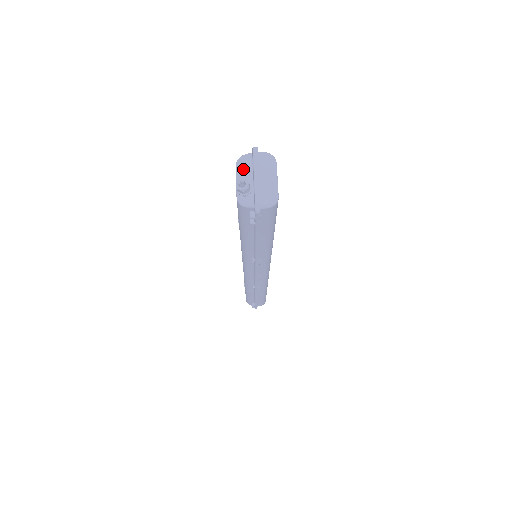
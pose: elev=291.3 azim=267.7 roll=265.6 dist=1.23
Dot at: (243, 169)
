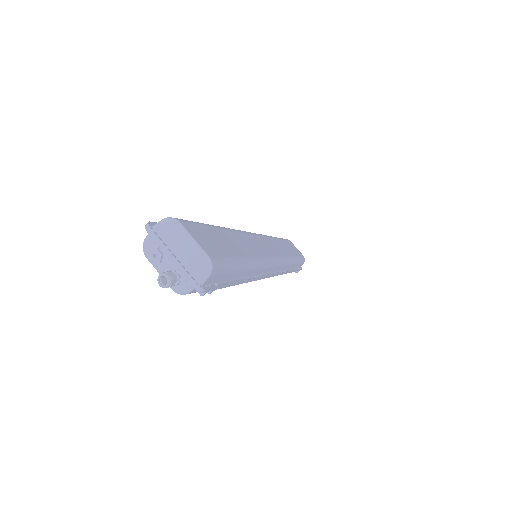
Dot at: (155, 255)
